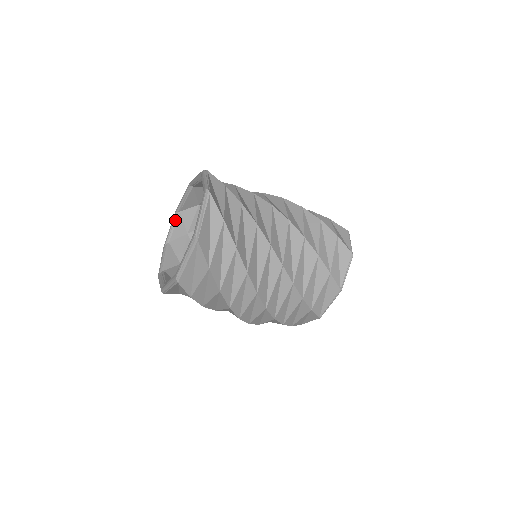
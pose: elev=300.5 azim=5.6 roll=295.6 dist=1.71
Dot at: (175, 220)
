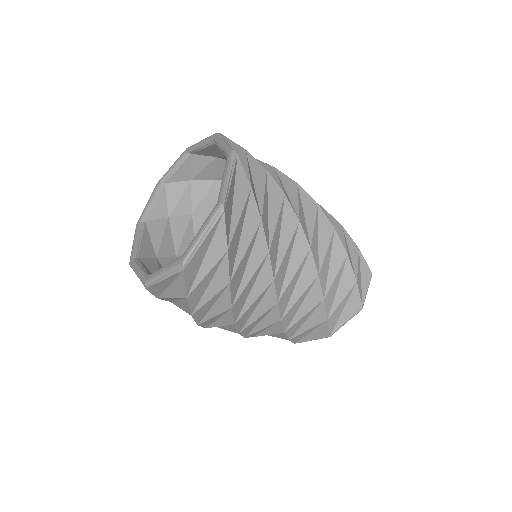
Dot at: (181, 161)
